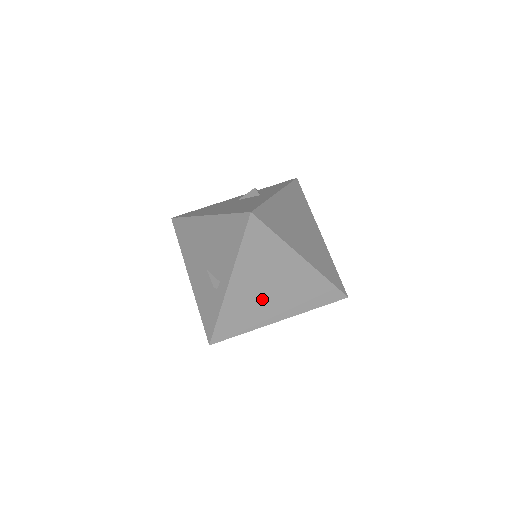
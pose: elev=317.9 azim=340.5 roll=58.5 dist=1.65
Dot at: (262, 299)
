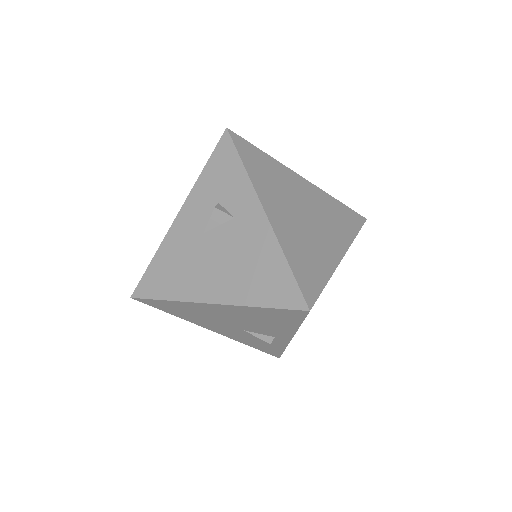
Dot at: occluded
